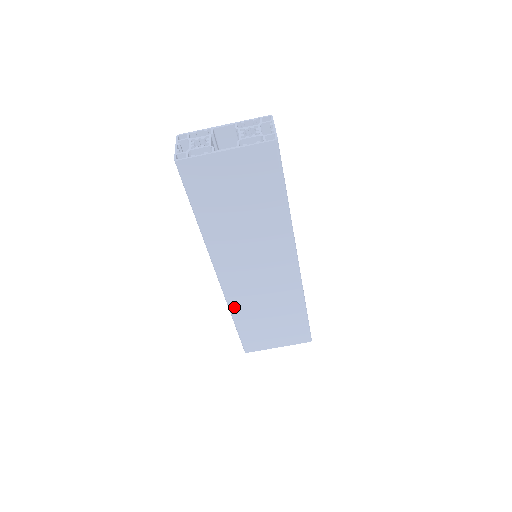
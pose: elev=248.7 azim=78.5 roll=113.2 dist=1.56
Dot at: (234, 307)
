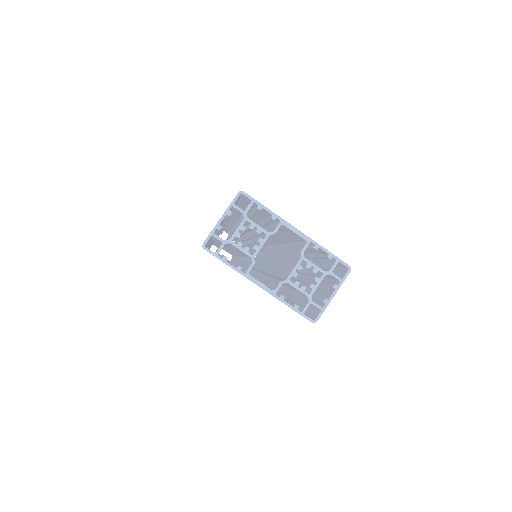
Dot at: occluded
